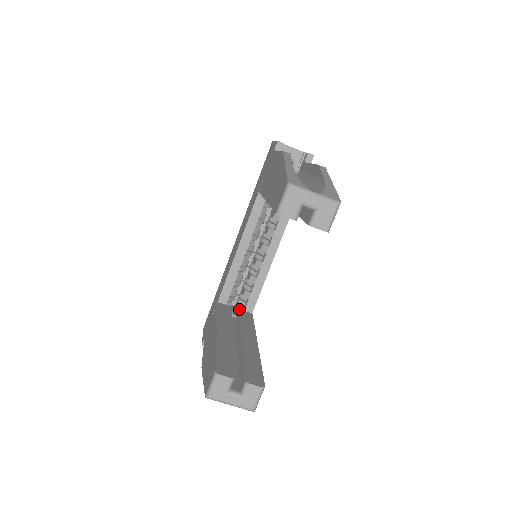
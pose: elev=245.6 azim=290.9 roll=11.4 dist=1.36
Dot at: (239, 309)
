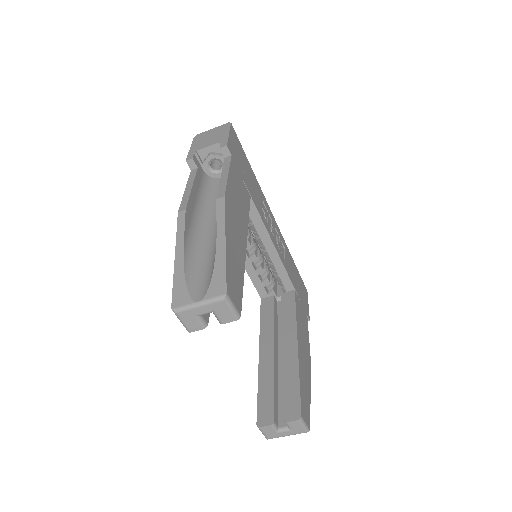
Dot at: (281, 294)
